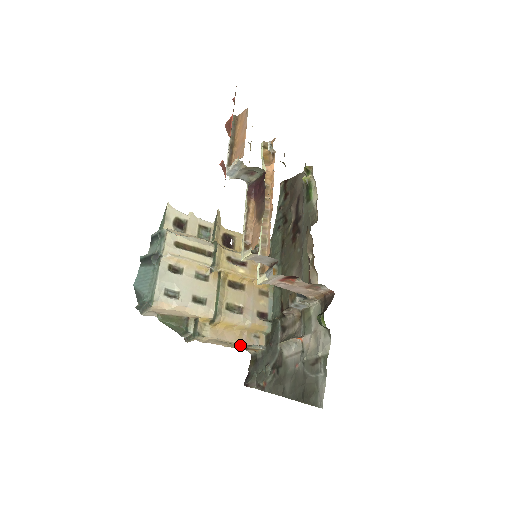
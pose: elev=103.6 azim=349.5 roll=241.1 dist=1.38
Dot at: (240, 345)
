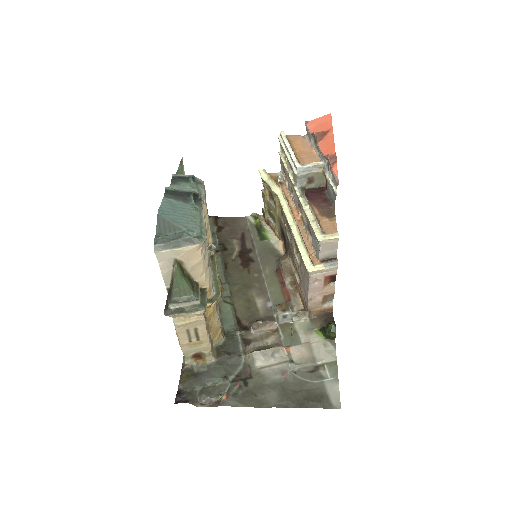
Dot at: (203, 346)
